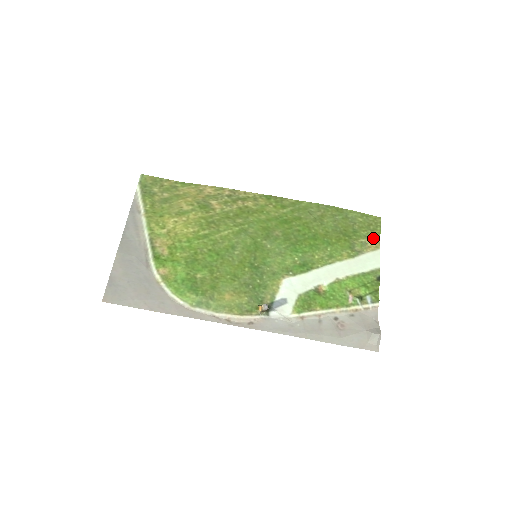
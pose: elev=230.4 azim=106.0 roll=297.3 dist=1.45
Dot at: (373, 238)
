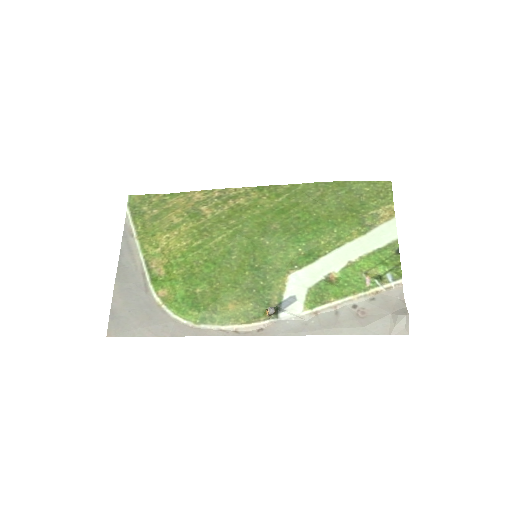
Dot at: (385, 207)
